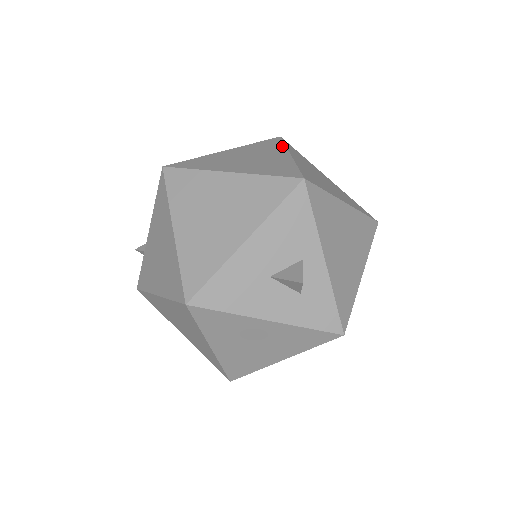
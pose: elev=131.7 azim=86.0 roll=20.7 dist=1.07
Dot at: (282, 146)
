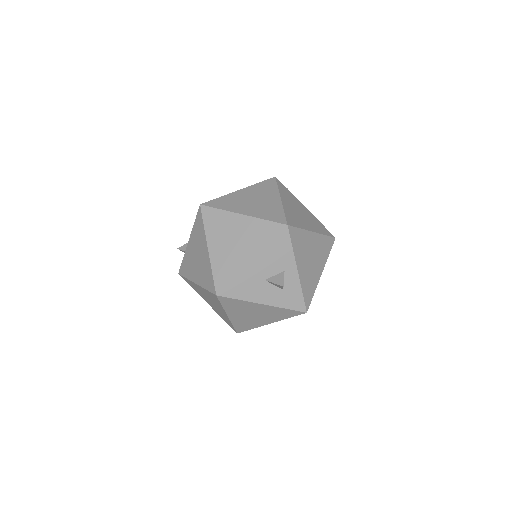
Dot at: (276, 189)
